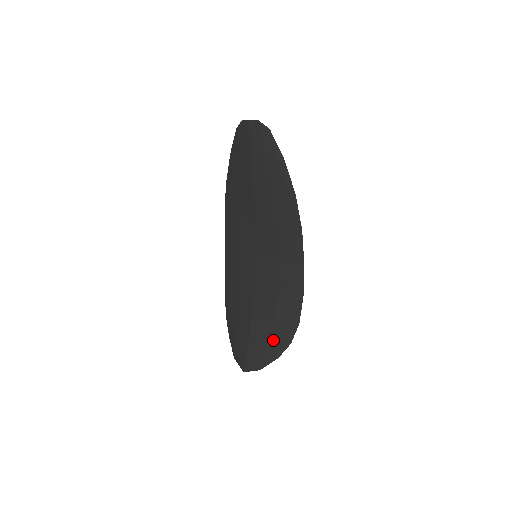
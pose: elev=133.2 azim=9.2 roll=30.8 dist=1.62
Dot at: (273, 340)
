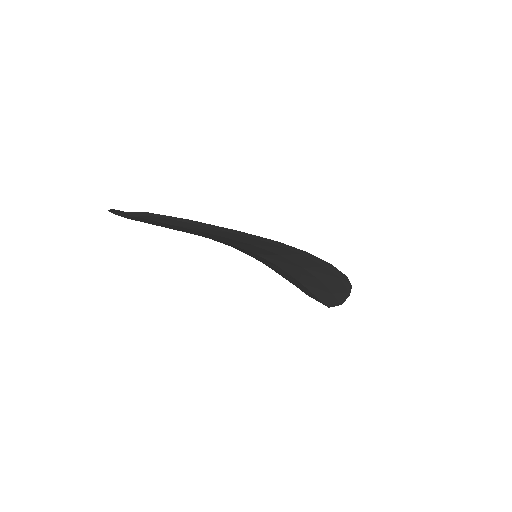
Dot at: (334, 290)
